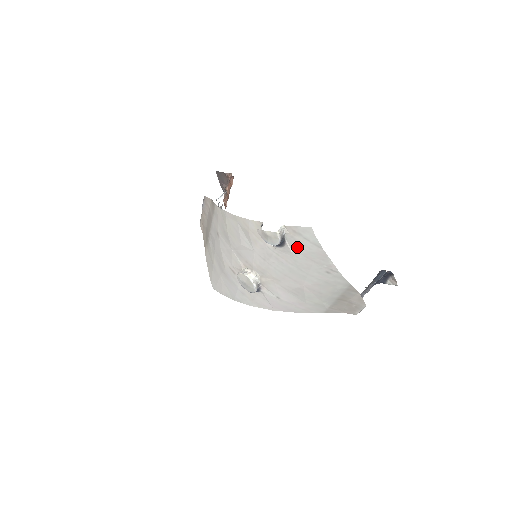
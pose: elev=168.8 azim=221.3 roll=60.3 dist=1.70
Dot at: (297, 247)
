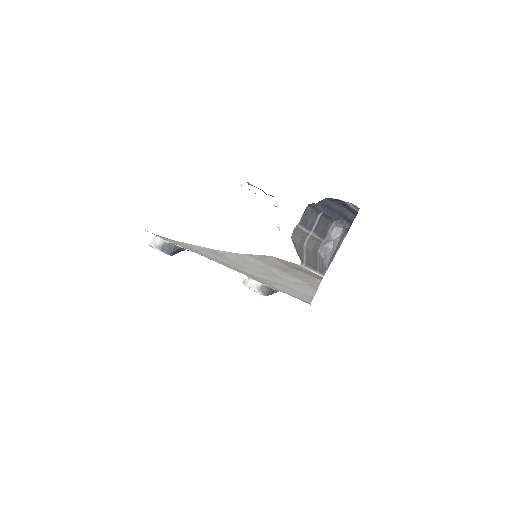
Dot at: occluded
